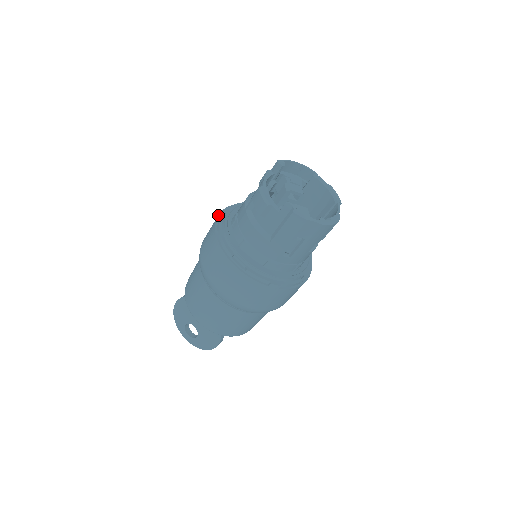
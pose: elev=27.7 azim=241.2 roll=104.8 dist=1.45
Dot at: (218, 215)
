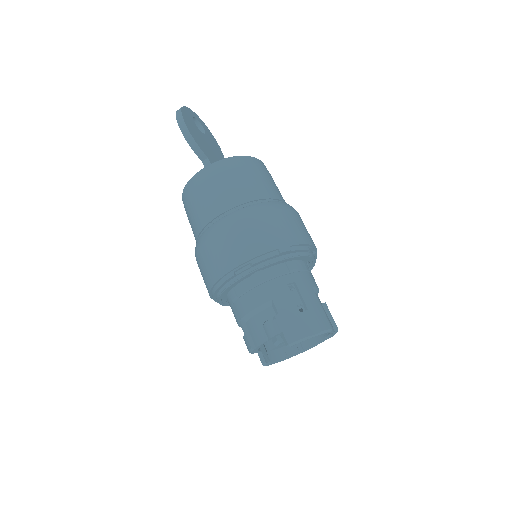
Dot at: (221, 278)
